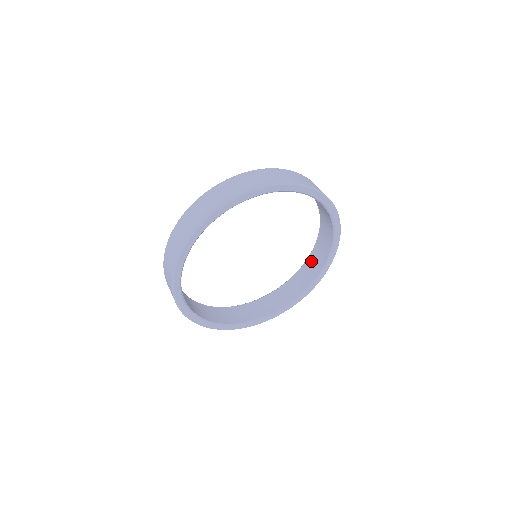
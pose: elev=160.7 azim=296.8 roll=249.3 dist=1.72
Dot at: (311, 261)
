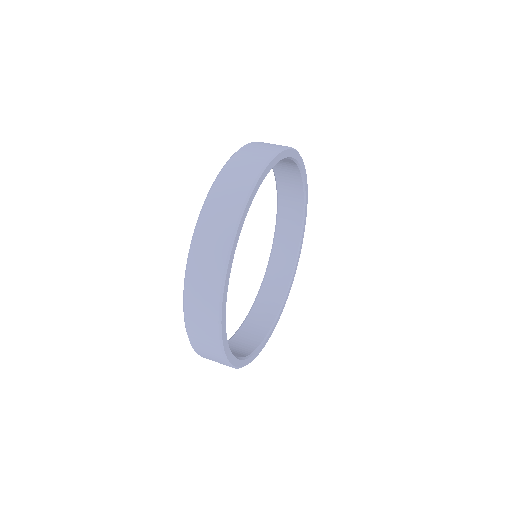
Dot at: (284, 216)
